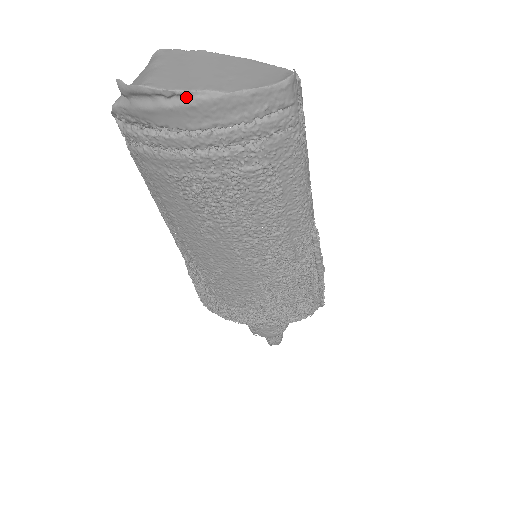
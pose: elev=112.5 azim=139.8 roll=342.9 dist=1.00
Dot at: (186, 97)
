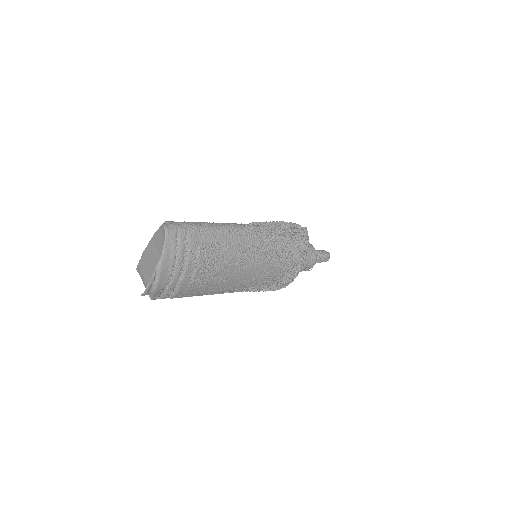
Dot at: (157, 273)
